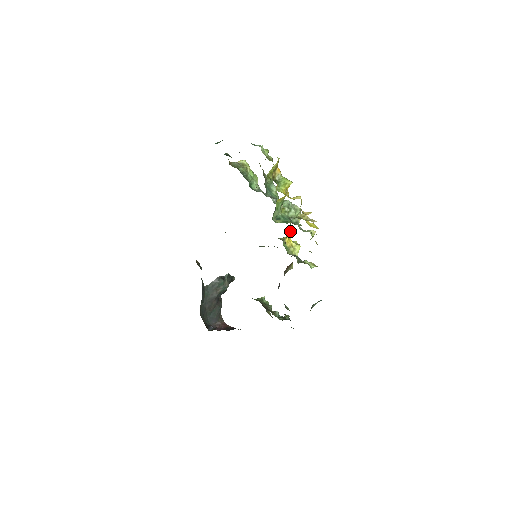
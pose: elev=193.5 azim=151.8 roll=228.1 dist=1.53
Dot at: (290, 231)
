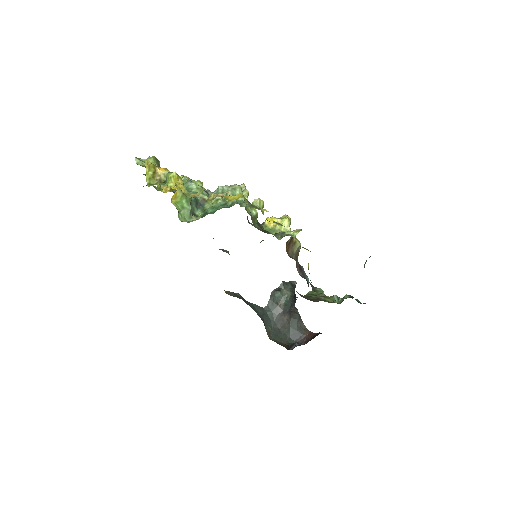
Dot at: (255, 212)
